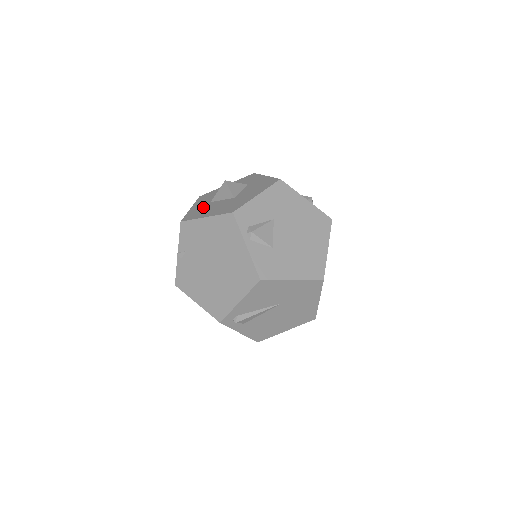
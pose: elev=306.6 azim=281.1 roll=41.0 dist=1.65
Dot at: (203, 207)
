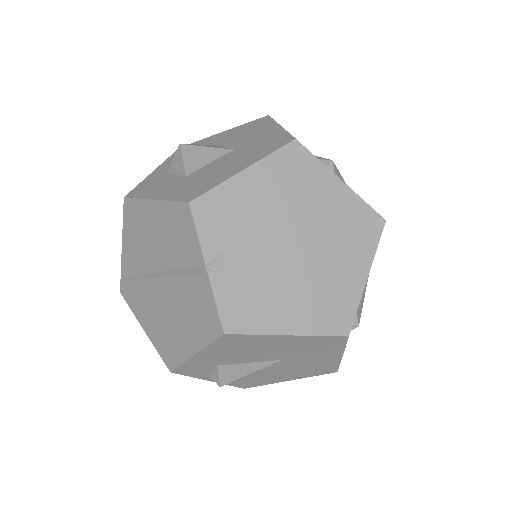
Dot at: (190, 181)
